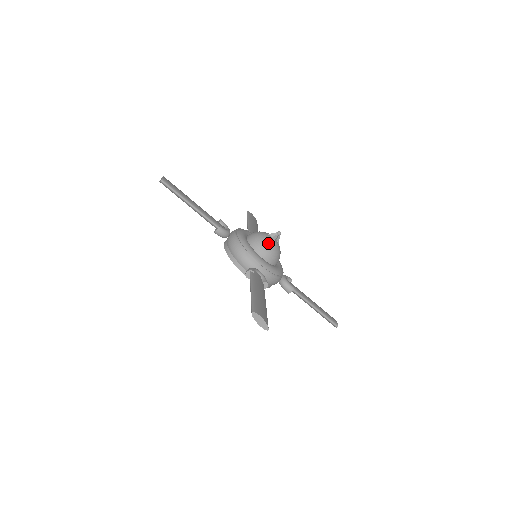
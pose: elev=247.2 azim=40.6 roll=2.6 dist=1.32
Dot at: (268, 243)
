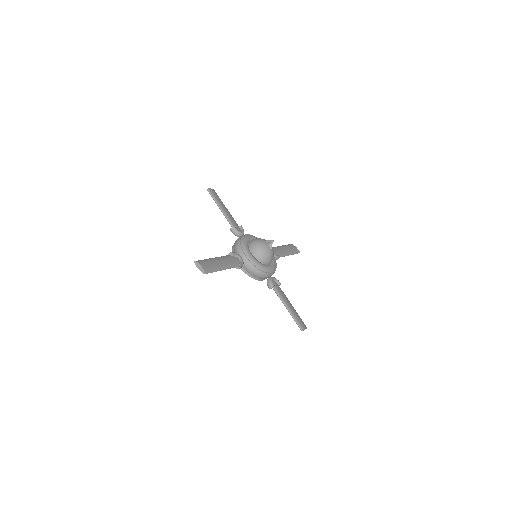
Dot at: (270, 254)
